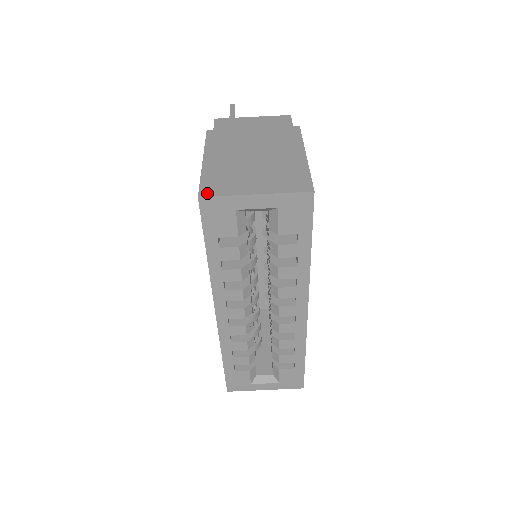
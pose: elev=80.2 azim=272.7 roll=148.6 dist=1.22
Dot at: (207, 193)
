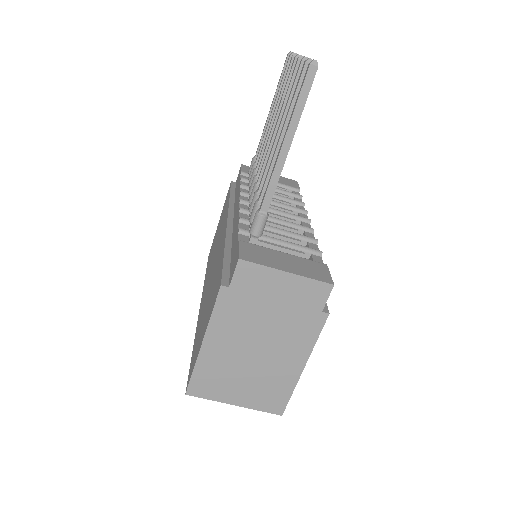
Dot at: (194, 393)
